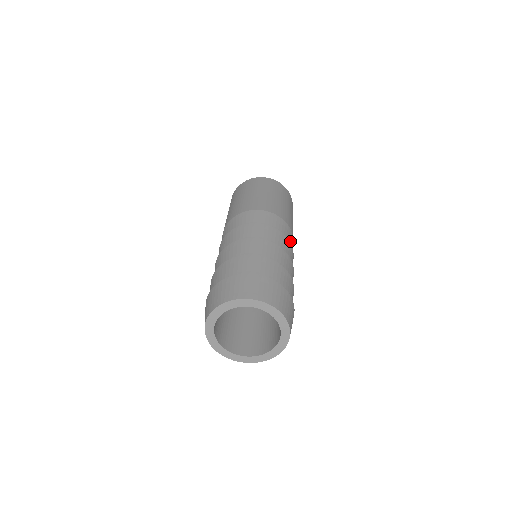
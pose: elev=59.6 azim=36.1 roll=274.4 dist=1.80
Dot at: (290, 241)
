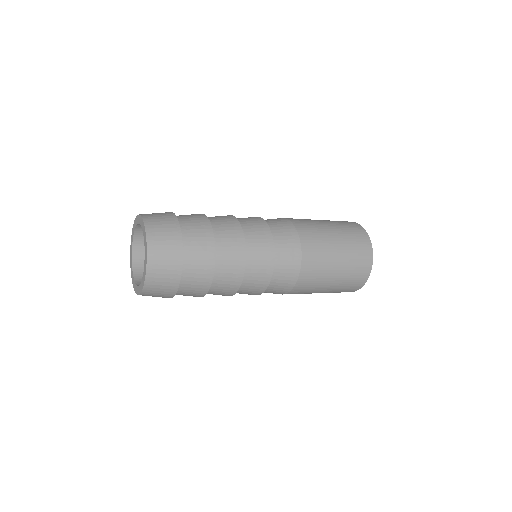
Dot at: (284, 274)
